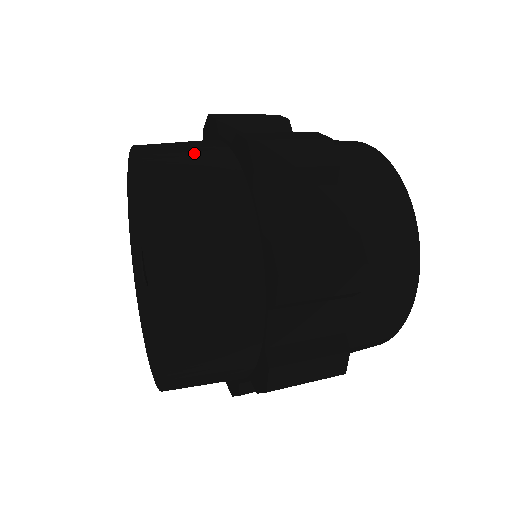
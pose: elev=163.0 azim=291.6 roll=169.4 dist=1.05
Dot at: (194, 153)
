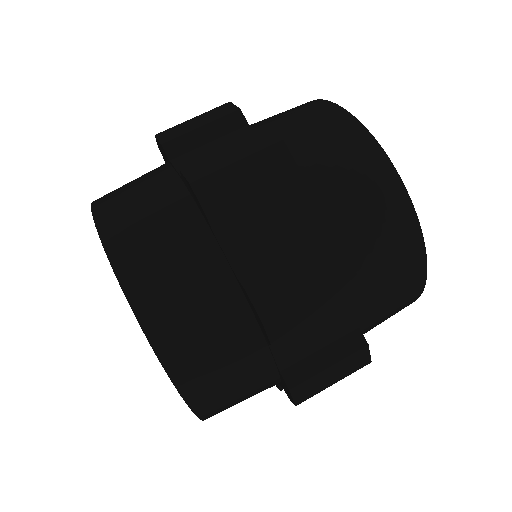
Dot at: (241, 387)
